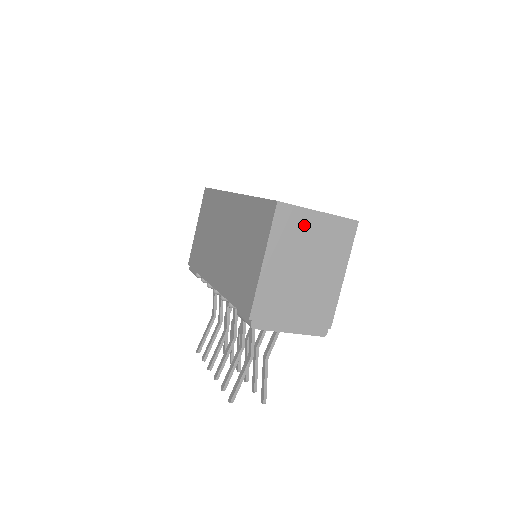
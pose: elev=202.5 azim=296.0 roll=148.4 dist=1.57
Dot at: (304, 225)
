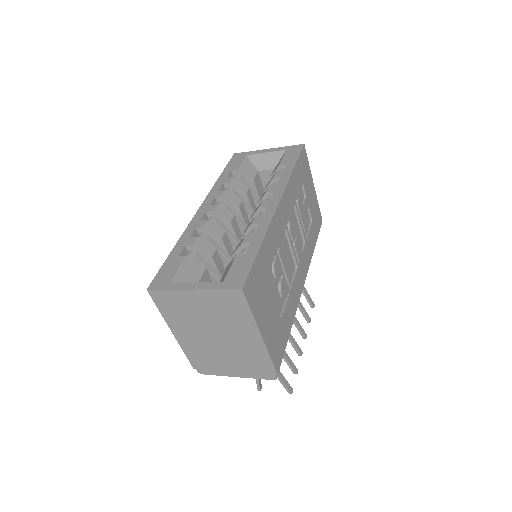
Dot at: (186, 303)
